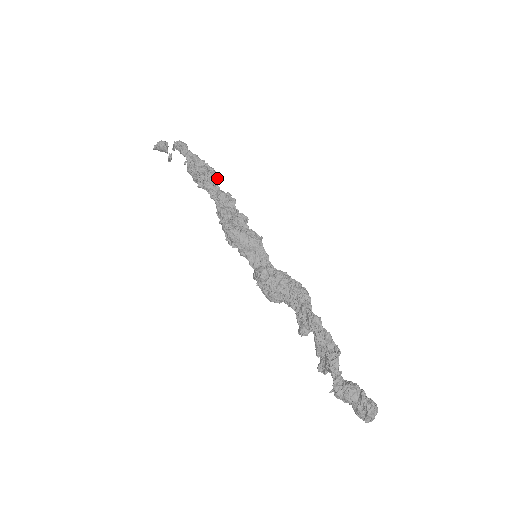
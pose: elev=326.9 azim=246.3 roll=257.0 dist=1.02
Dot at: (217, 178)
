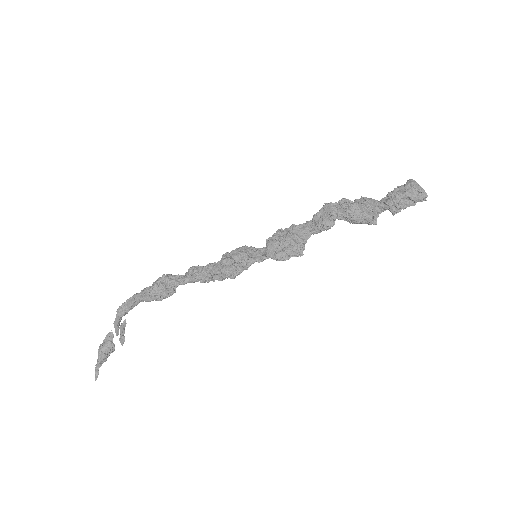
Dot at: (174, 276)
